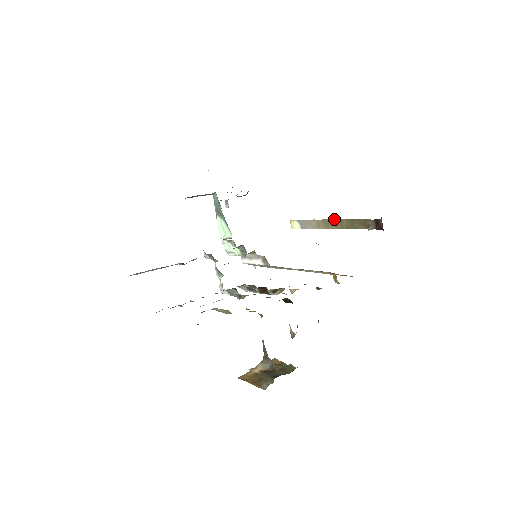
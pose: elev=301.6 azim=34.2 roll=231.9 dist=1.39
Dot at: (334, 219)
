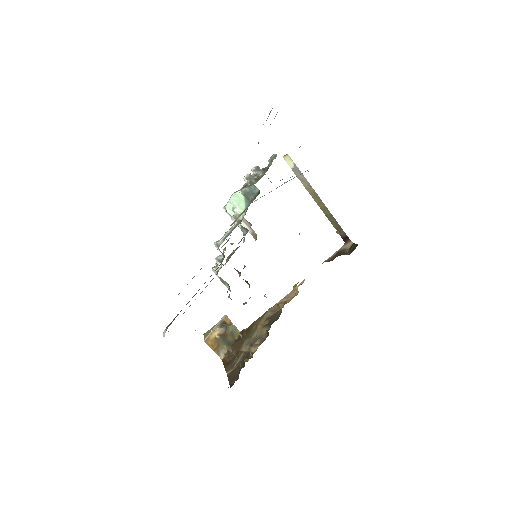
Dot at: (323, 203)
